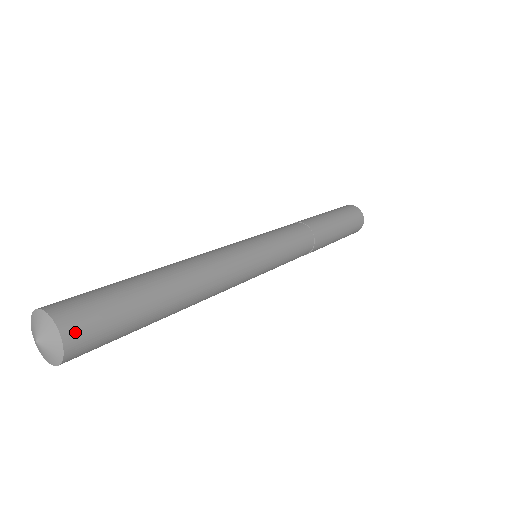
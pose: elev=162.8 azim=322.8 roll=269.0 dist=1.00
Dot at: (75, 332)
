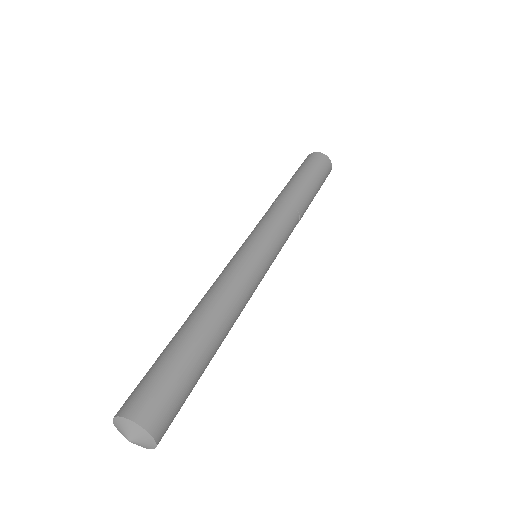
Dot at: (154, 420)
